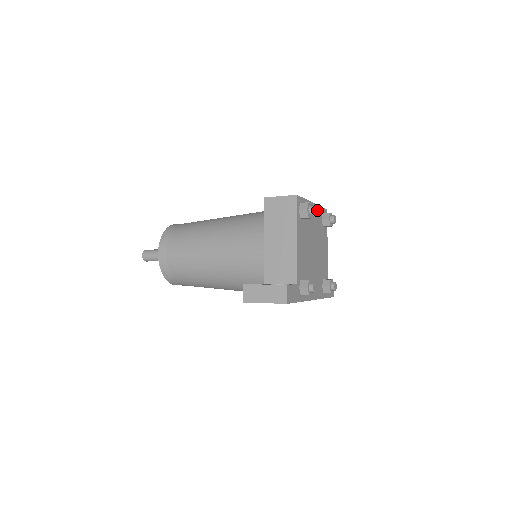
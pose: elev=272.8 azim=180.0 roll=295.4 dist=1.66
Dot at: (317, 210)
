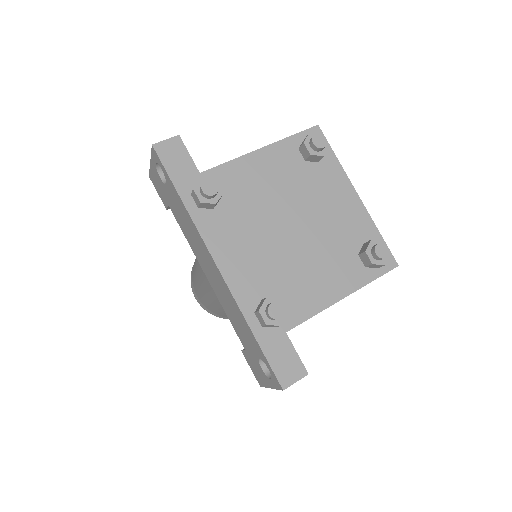
Dot at: (361, 216)
